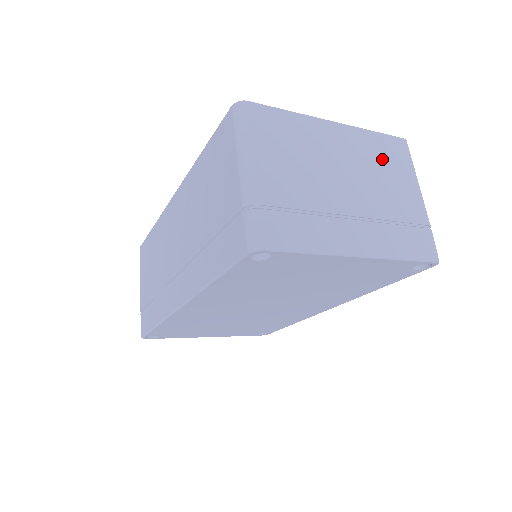
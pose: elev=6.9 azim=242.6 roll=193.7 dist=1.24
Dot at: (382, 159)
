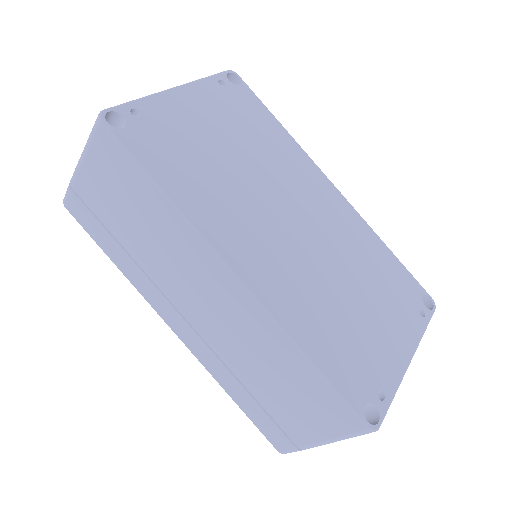
Dot at: occluded
